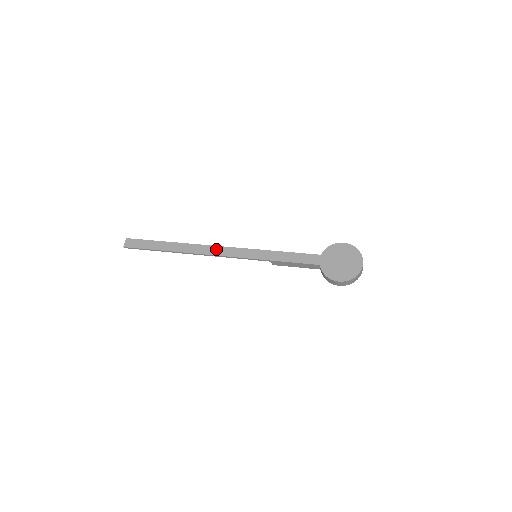
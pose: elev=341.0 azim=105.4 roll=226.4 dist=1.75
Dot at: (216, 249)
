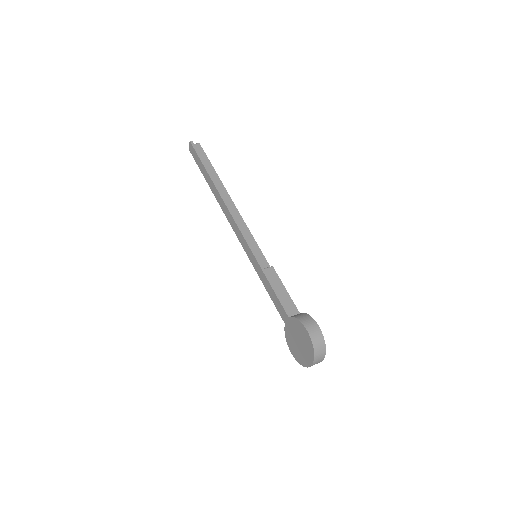
Dot at: (232, 220)
